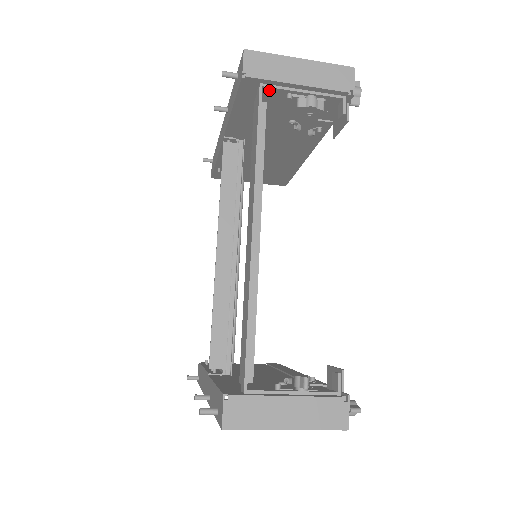
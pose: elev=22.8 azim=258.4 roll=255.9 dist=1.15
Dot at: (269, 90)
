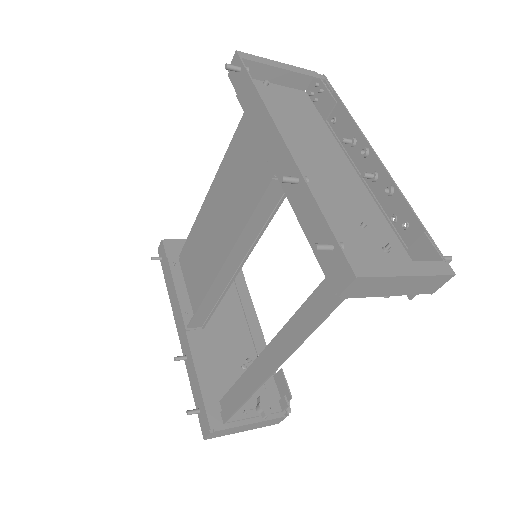
Dot at: occluded
